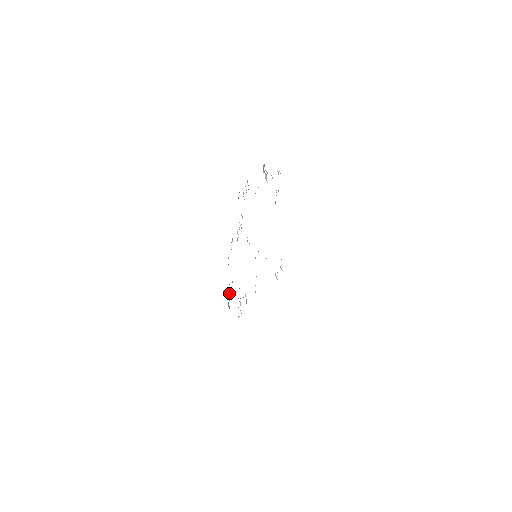
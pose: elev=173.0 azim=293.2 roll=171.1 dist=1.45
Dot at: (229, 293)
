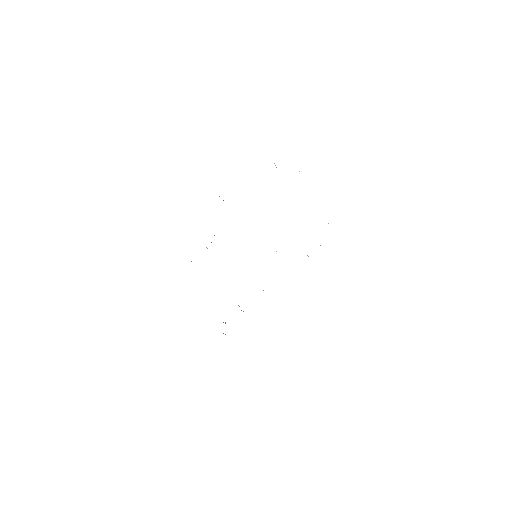
Dot at: occluded
